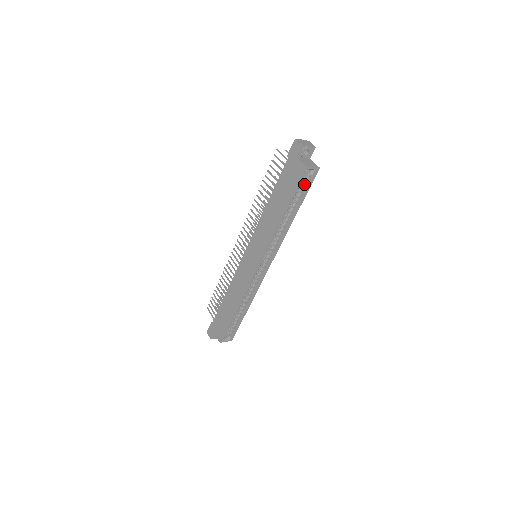
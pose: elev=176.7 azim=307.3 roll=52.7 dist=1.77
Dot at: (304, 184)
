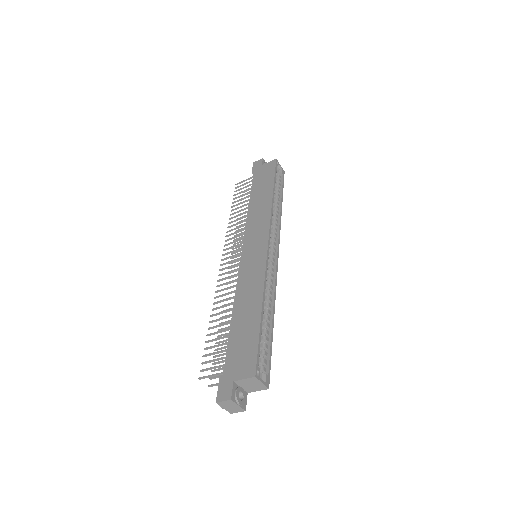
Dot at: (278, 180)
